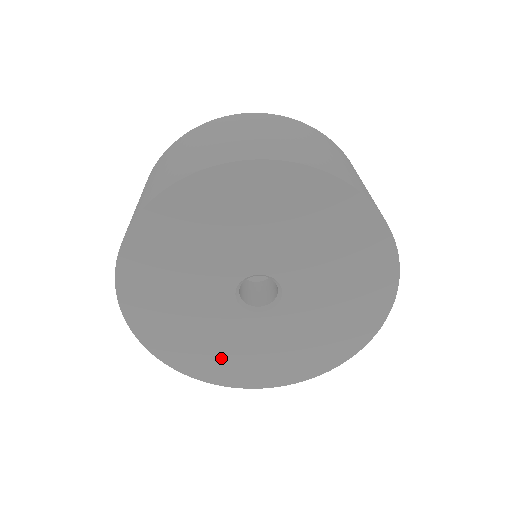
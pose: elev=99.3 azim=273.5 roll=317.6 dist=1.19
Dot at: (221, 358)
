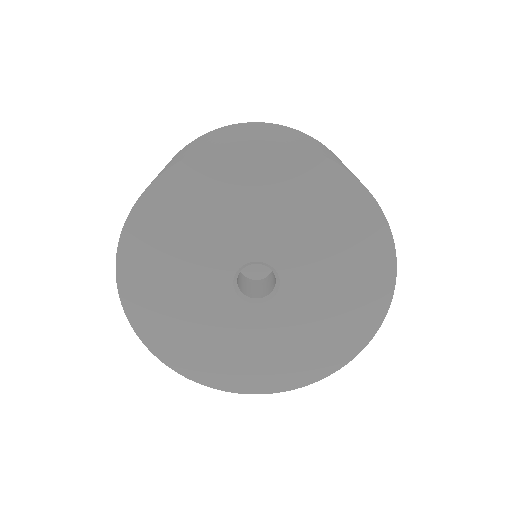
Dot at: (199, 346)
